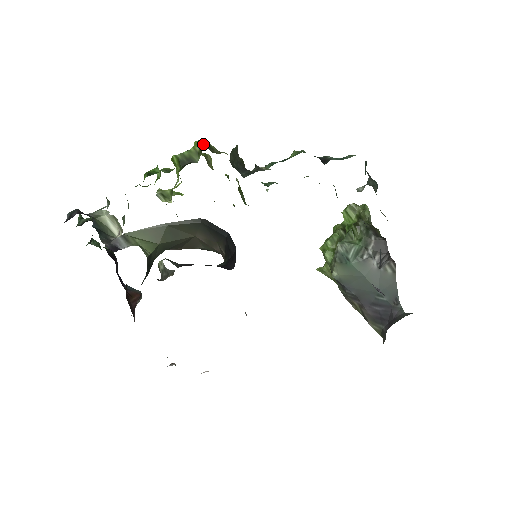
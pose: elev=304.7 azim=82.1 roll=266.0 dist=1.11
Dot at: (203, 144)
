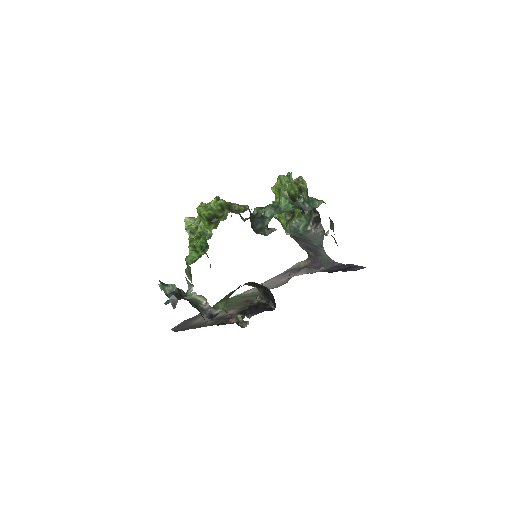
Dot at: (224, 206)
